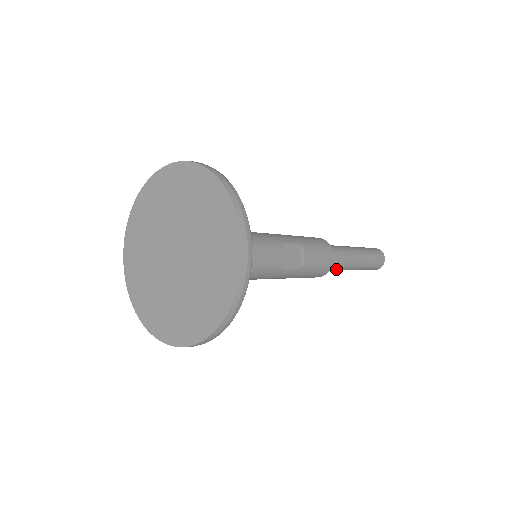
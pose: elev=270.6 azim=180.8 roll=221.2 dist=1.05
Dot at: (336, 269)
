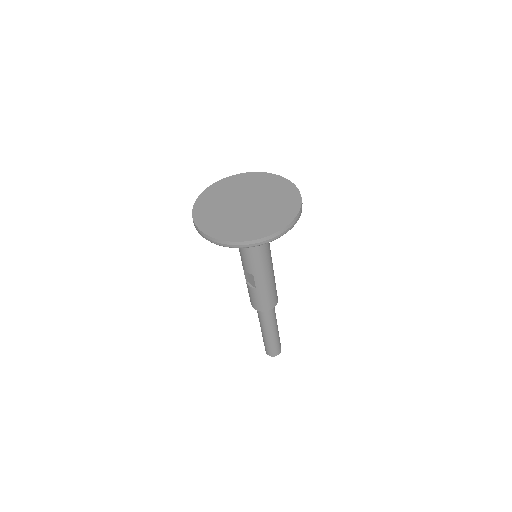
Dot at: (274, 315)
